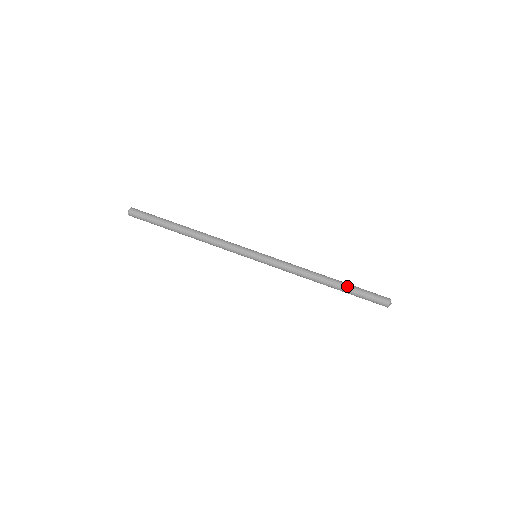
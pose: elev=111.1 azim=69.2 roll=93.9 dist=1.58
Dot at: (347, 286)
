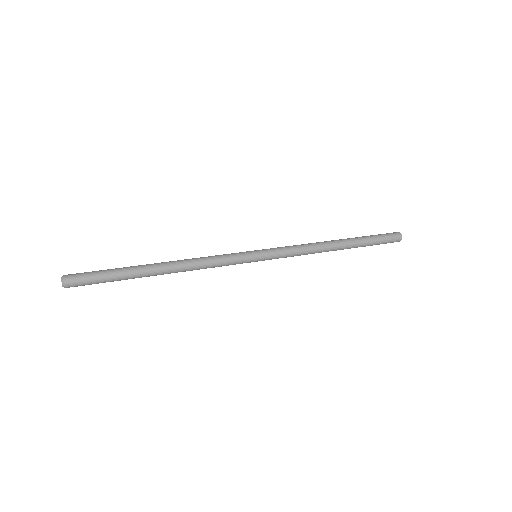
Dot at: (359, 238)
